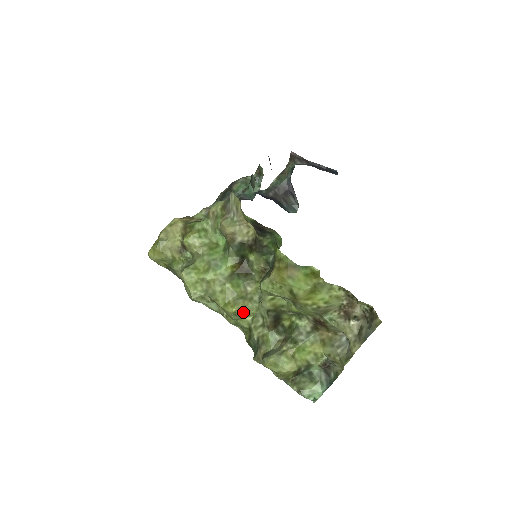
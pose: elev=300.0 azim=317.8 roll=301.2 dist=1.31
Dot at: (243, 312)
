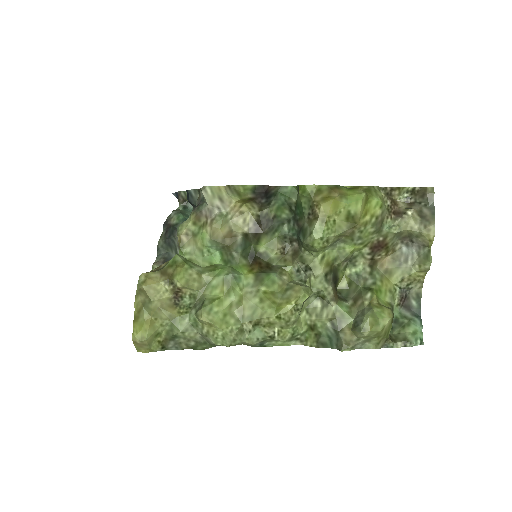
Dot at: (303, 297)
